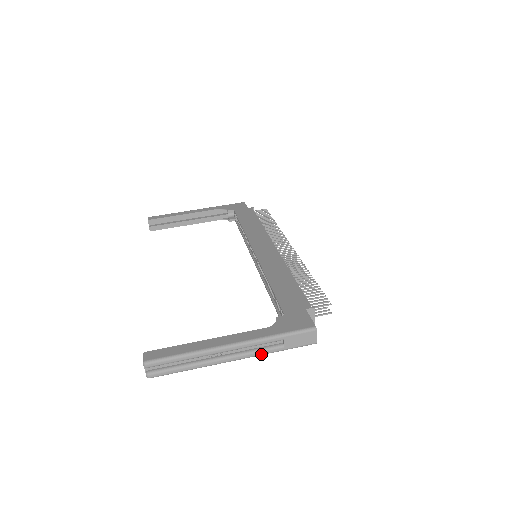
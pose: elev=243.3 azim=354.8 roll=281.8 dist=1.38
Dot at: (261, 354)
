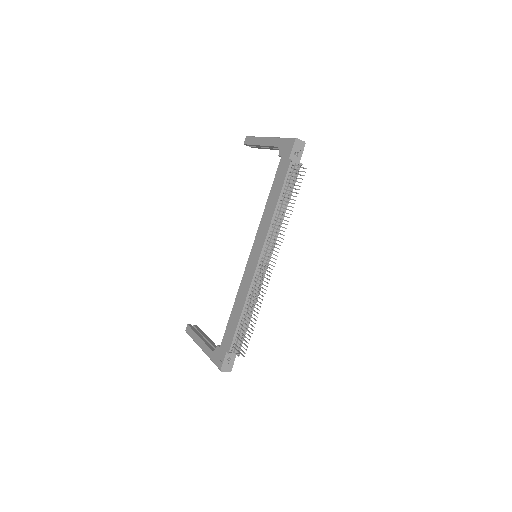
Dot at: occluded
